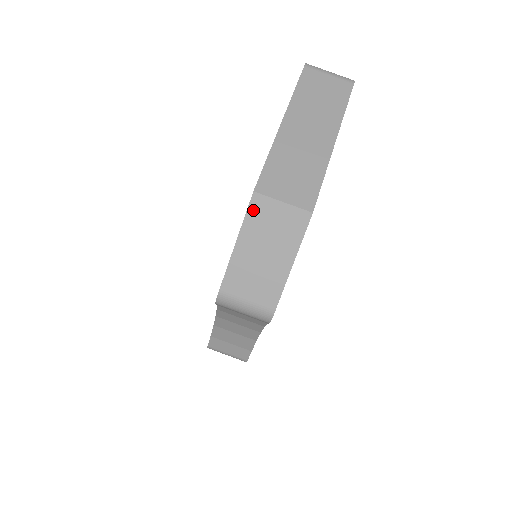
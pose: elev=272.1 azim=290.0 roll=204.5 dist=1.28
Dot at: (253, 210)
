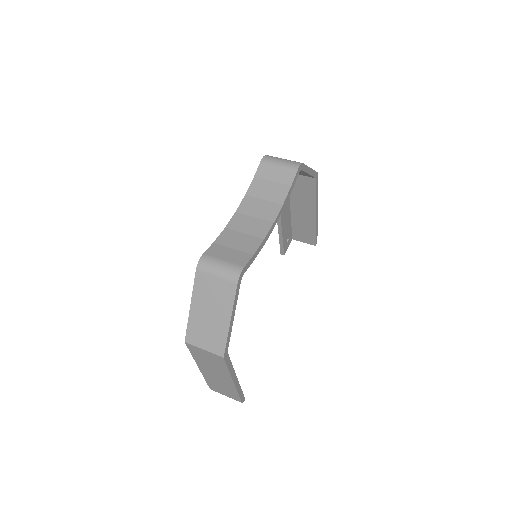
Dot at: occluded
